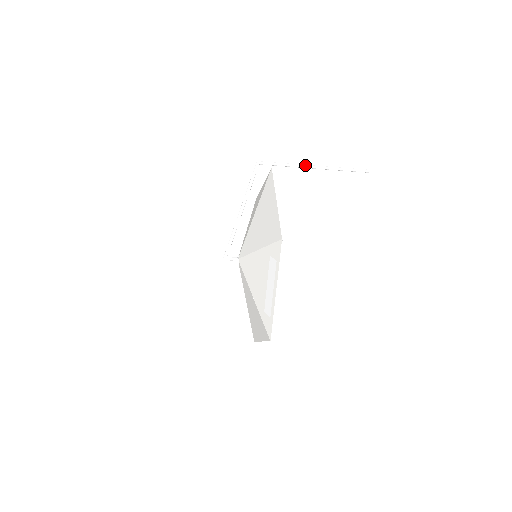
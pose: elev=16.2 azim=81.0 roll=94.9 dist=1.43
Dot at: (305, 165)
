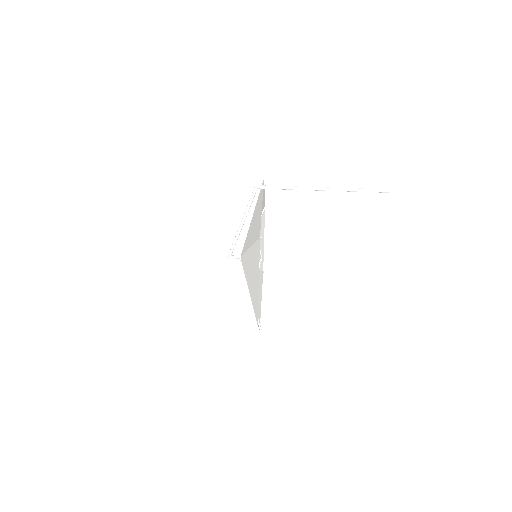
Dot at: (308, 189)
